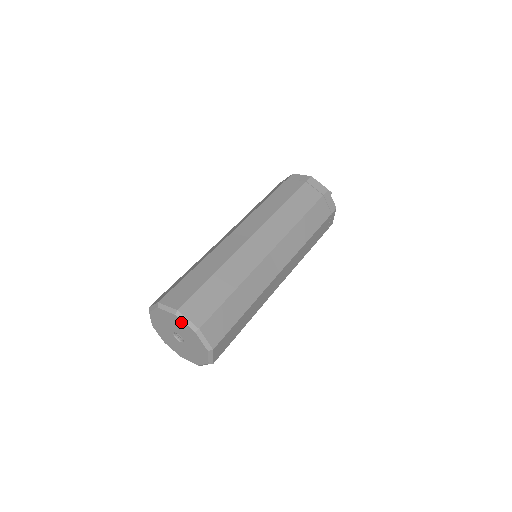
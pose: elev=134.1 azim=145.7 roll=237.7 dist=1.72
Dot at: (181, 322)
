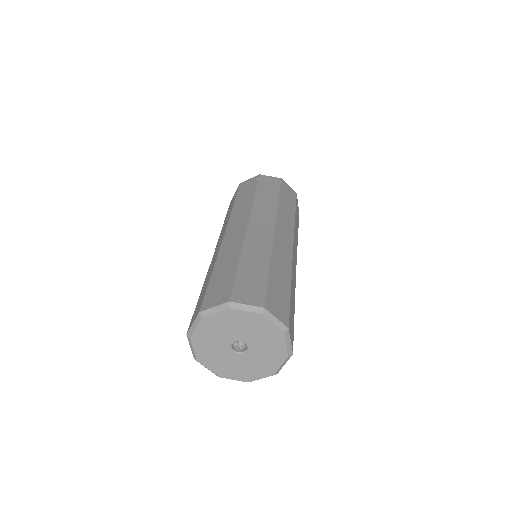
Dot at: (266, 323)
